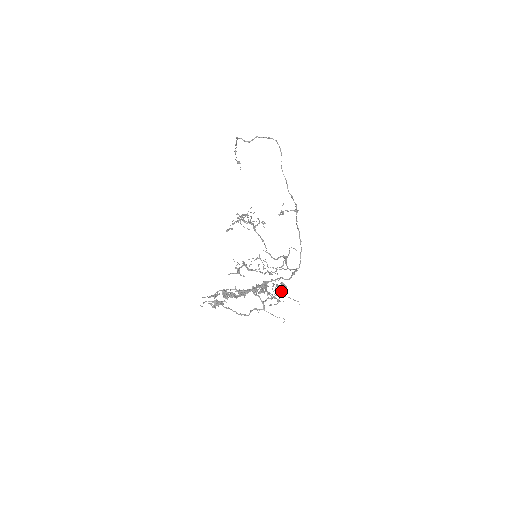
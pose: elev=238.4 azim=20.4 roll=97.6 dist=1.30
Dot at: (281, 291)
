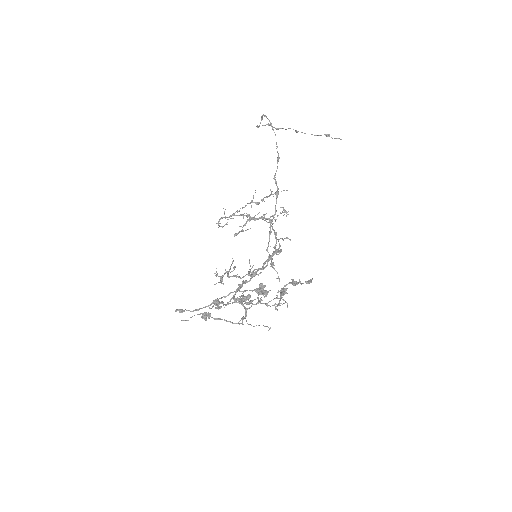
Dot at: (277, 292)
